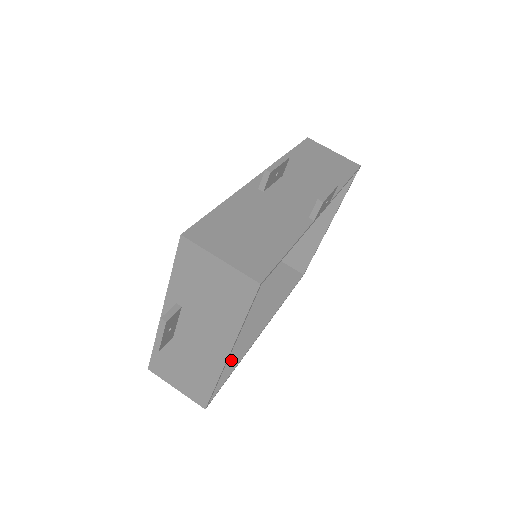
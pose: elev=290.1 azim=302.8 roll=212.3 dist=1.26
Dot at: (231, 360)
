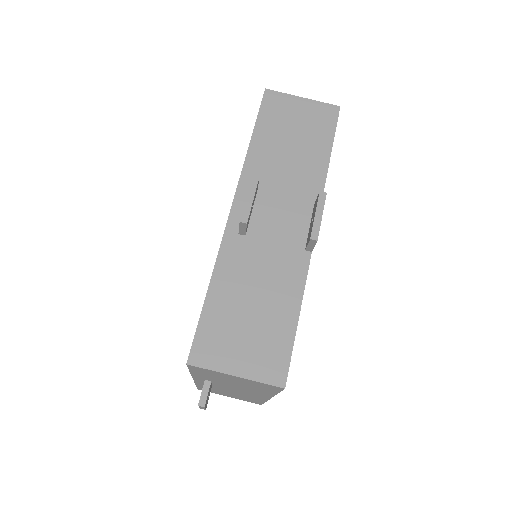
Dot at: occluded
